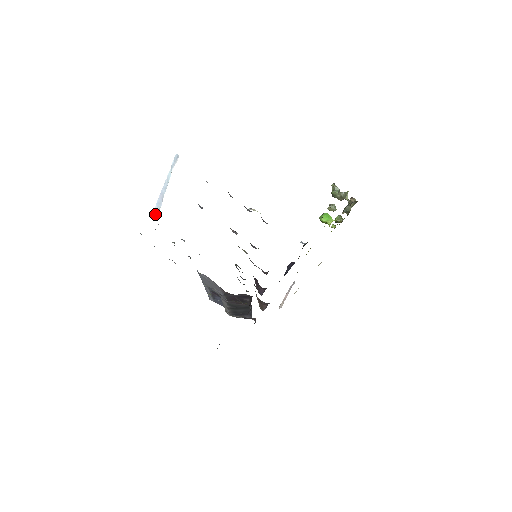
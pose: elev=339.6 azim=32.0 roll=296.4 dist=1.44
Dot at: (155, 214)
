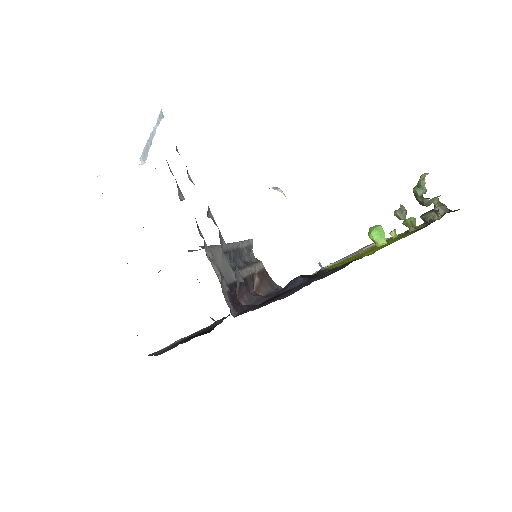
Dot at: (142, 162)
